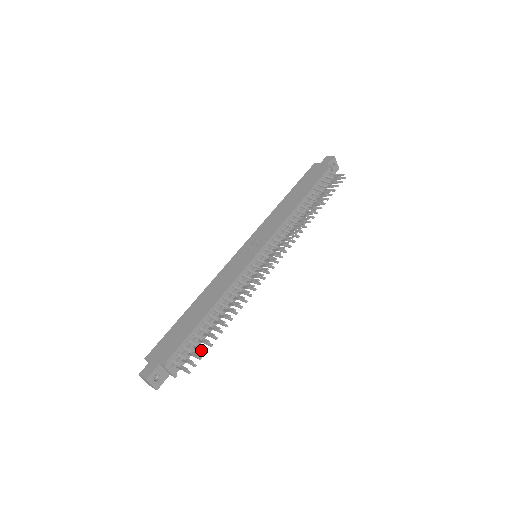
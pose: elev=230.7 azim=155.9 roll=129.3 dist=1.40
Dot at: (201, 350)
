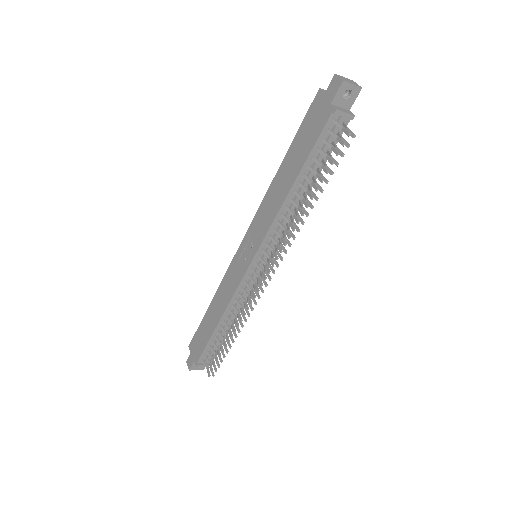
Dot at: (219, 358)
